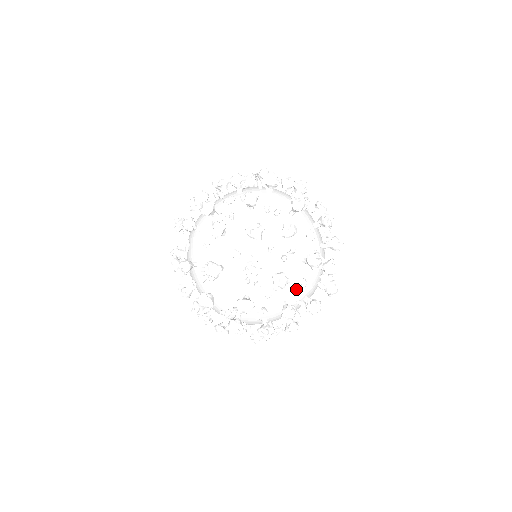
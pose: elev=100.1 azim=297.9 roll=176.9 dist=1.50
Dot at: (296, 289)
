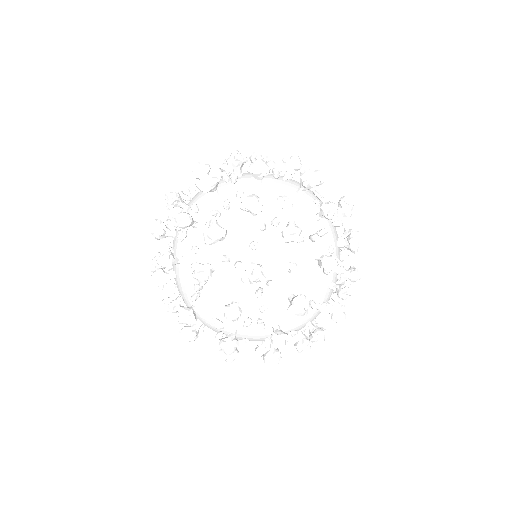
Dot at: (276, 205)
